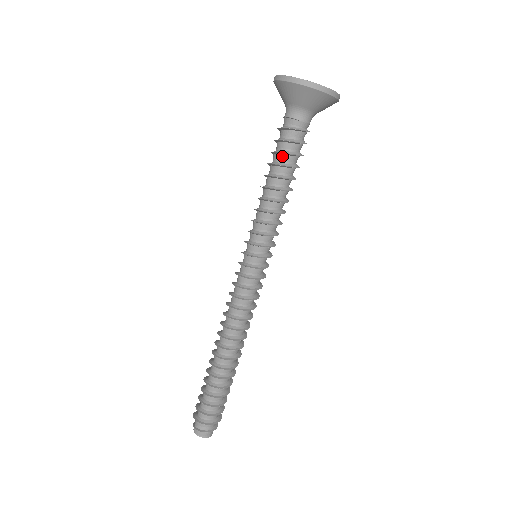
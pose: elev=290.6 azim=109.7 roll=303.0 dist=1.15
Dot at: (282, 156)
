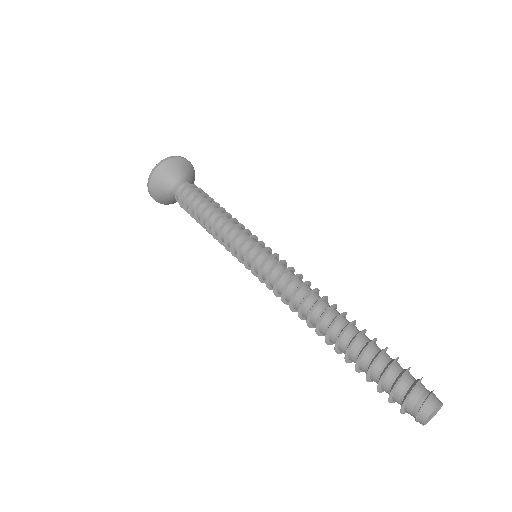
Dot at: (197, 200)
